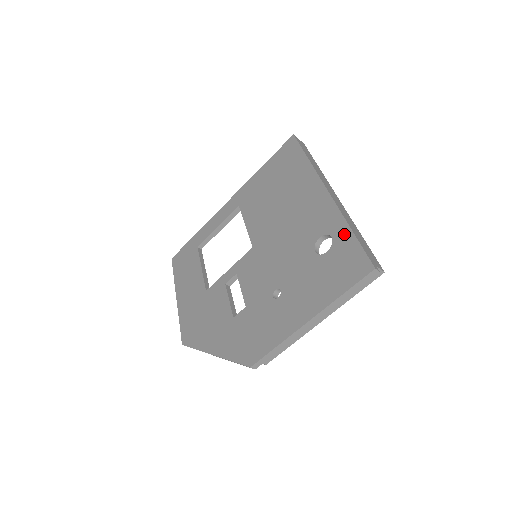
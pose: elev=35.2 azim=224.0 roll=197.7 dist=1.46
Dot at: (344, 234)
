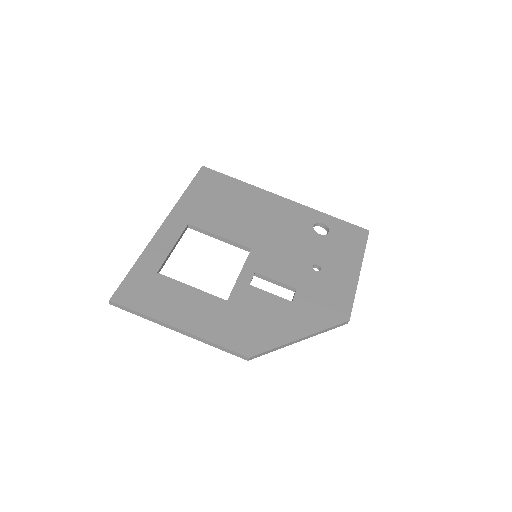
Dot at: (331, 219)
